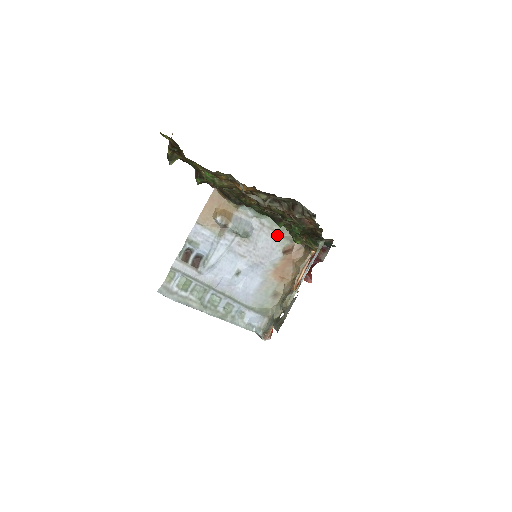
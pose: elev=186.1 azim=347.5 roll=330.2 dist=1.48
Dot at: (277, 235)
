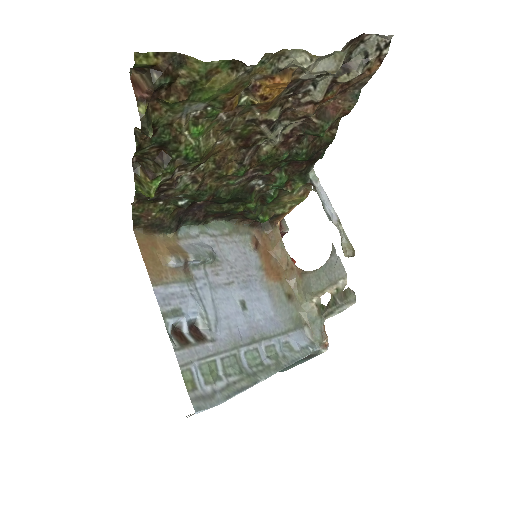
Dot at: (234, 237)
